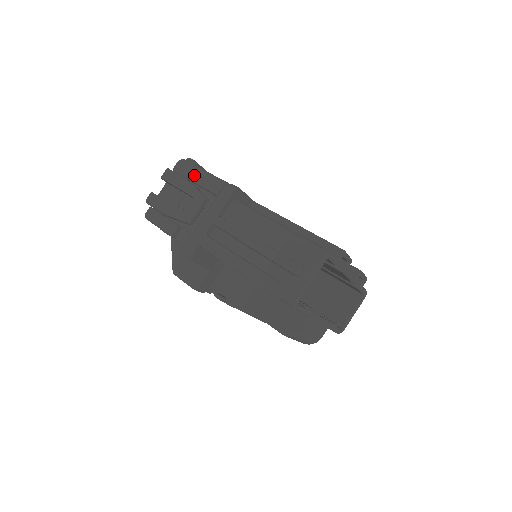
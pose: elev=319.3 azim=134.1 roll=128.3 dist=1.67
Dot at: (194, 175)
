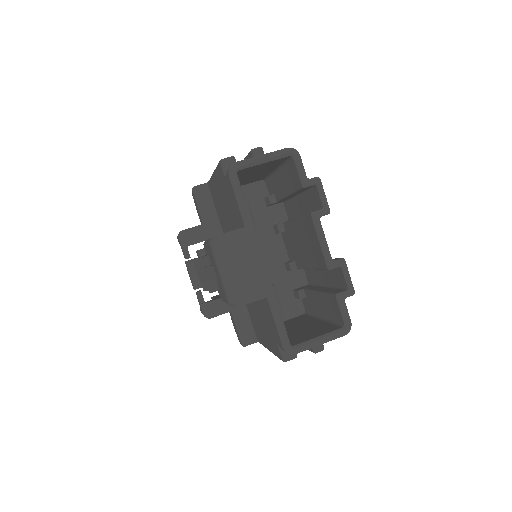
Dot at: occluded
